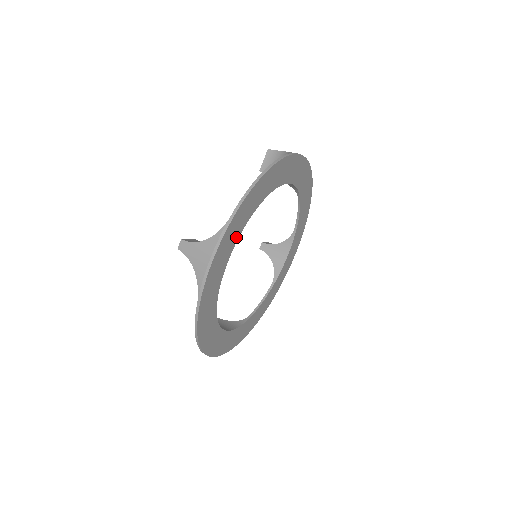
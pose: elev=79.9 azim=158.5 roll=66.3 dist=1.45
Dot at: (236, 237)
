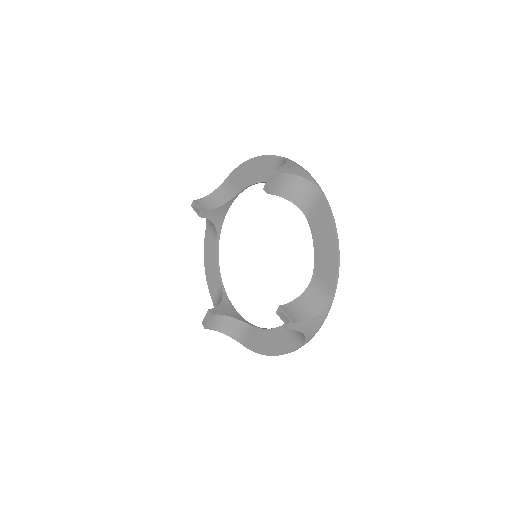
Dot at: occluded
